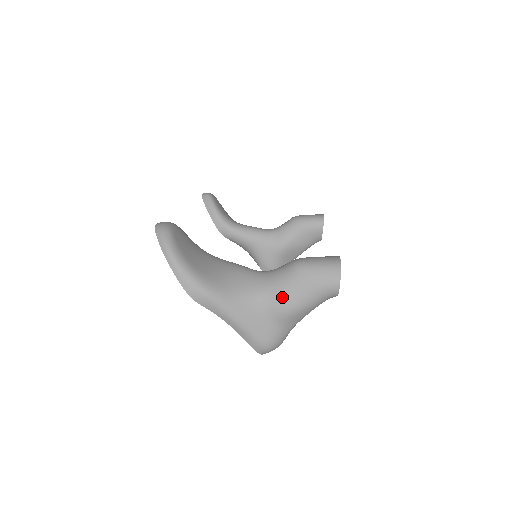
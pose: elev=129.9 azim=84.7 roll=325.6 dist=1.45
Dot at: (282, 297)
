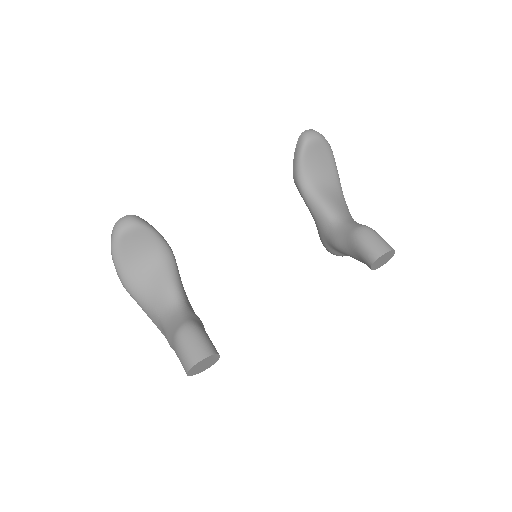
Dot at: (167, 337)
